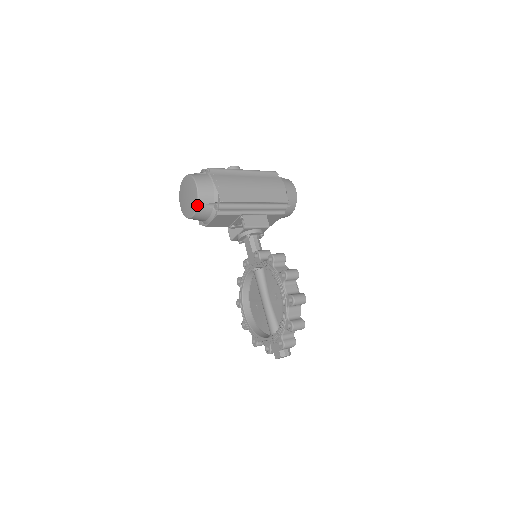
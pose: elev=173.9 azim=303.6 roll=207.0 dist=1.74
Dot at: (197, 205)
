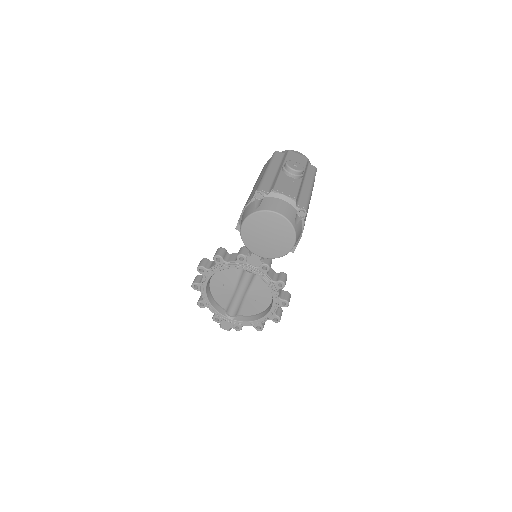
Dot at: occluded
